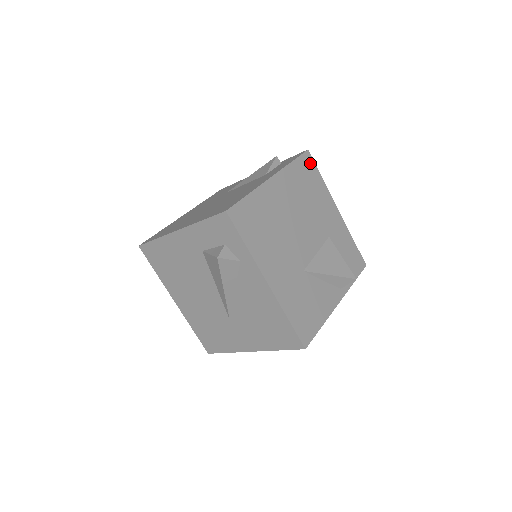
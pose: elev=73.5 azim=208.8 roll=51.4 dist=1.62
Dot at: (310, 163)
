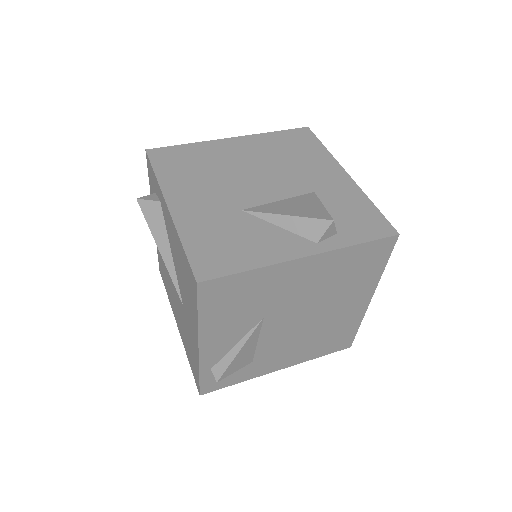
Dot at: (306, 136)
